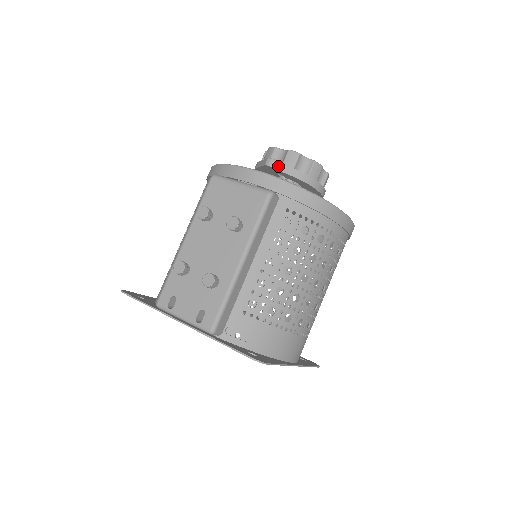
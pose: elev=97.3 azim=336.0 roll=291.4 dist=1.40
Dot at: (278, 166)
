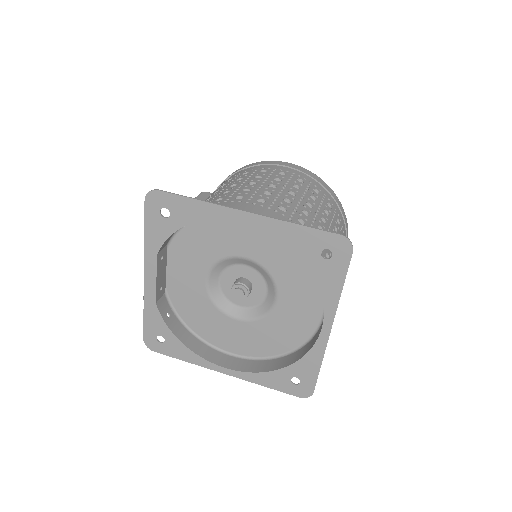
Dot at: occluded
